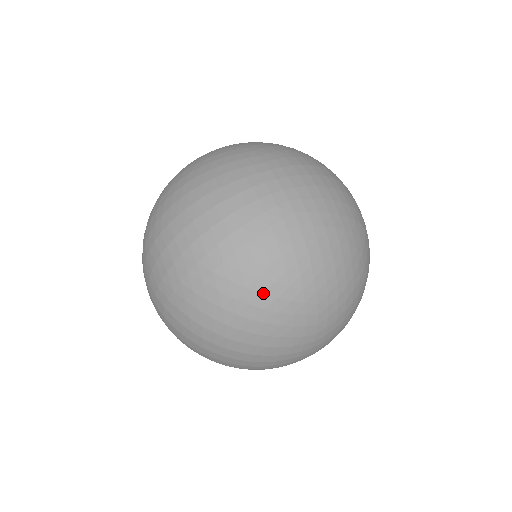
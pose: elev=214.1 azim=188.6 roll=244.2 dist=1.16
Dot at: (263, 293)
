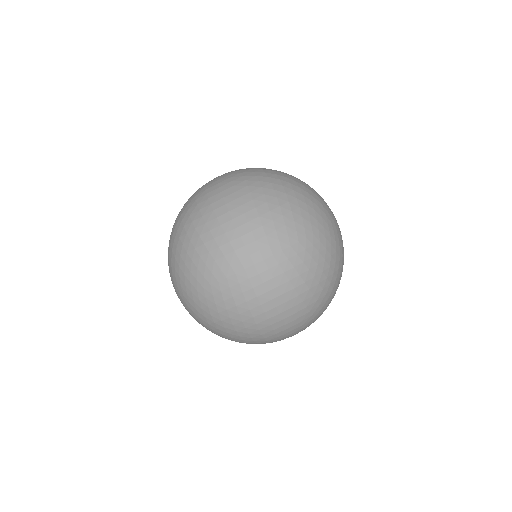
Dot at: (297, 199)
